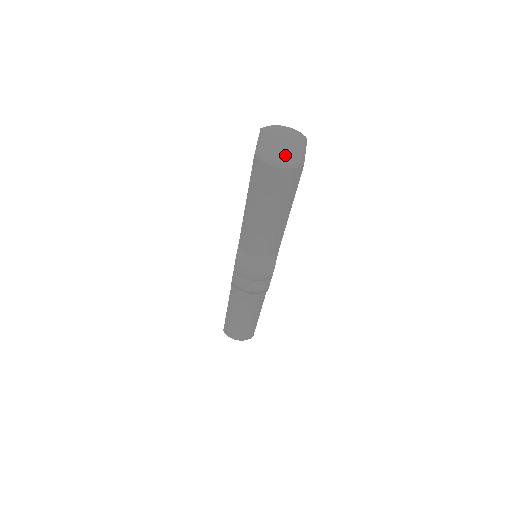
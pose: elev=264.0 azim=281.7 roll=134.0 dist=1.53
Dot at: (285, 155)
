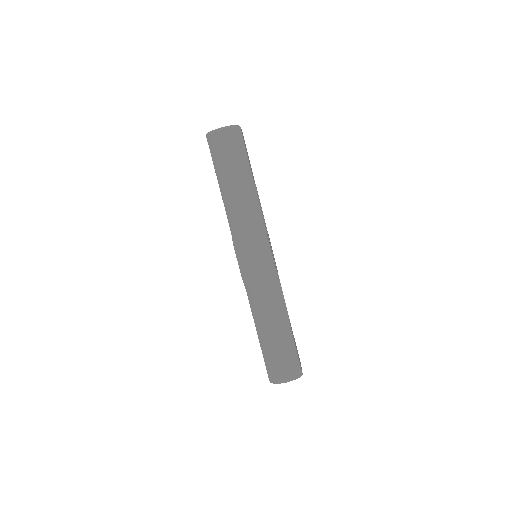
Dot at: occluded
